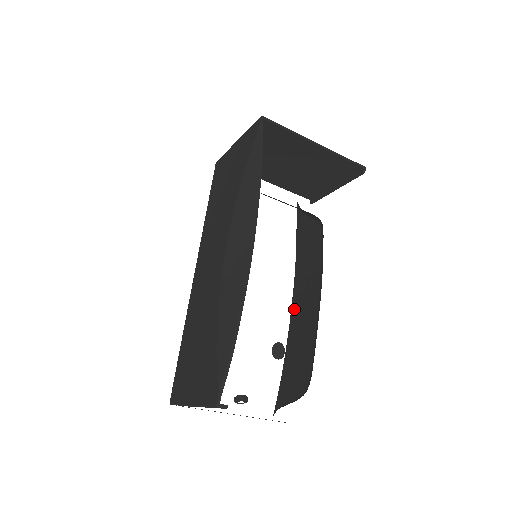
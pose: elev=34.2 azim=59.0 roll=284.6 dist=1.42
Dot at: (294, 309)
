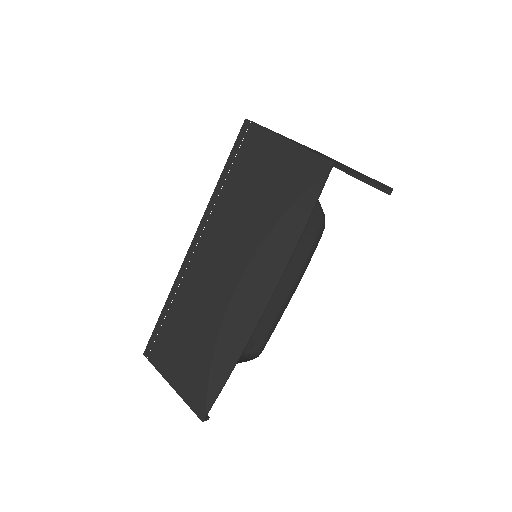
Dot at: occluded
